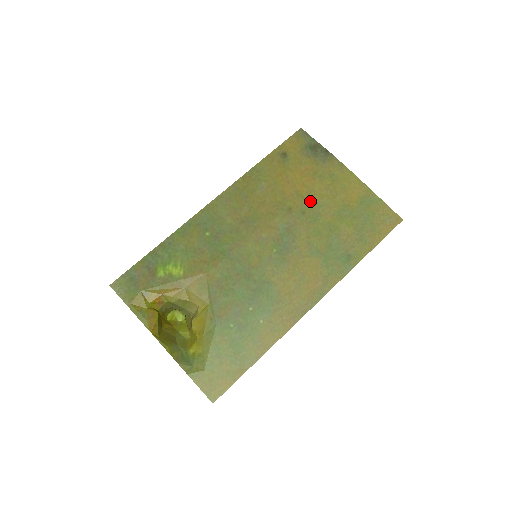
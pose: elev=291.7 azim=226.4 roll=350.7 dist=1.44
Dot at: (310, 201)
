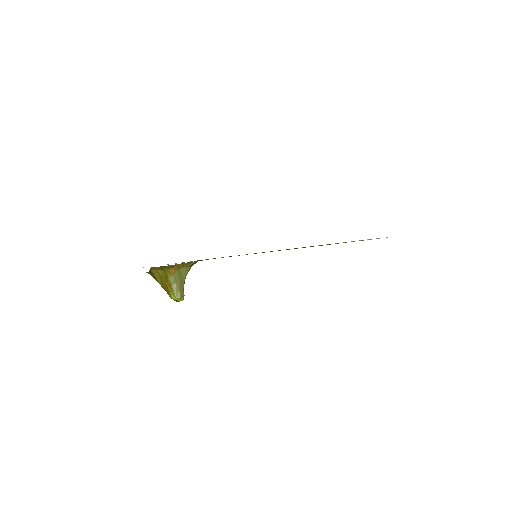
Dot at: occluded
